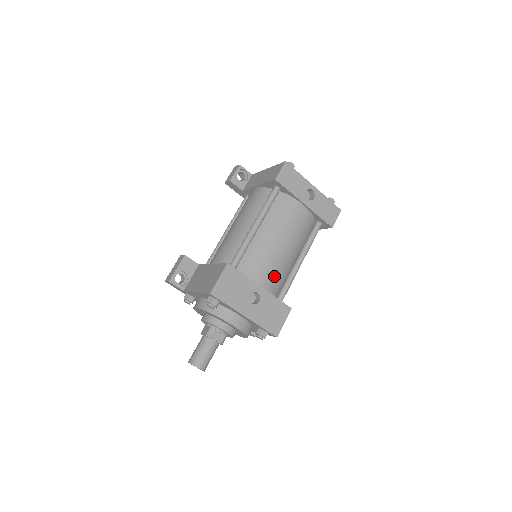
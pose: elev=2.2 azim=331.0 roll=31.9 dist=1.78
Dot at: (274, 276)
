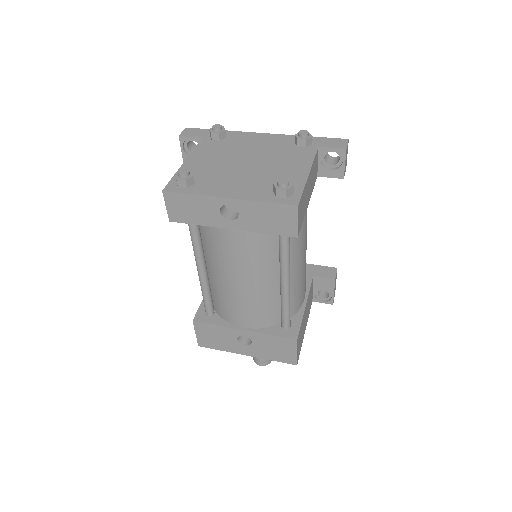
Dot at: (255, 313)
